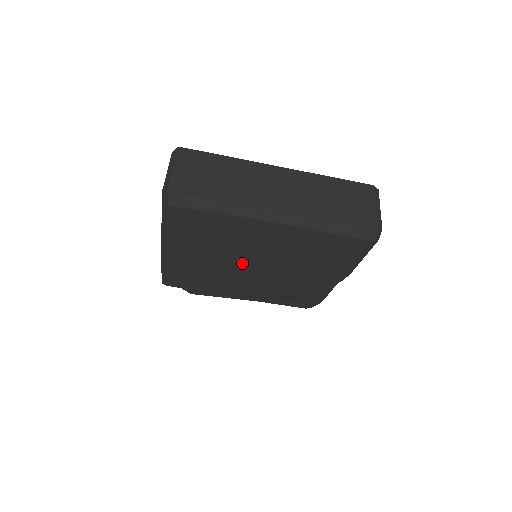
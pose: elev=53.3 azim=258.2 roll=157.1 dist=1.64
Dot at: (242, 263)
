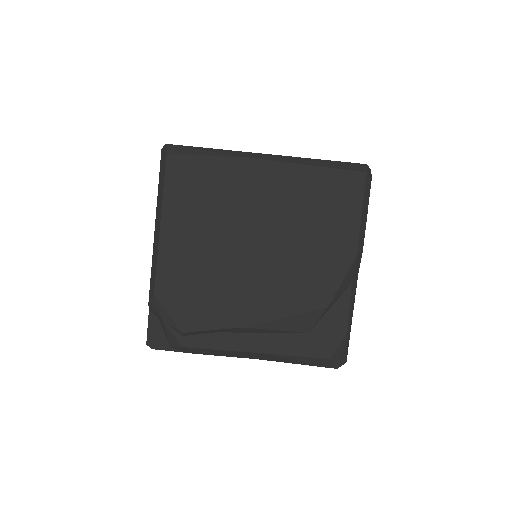
Dot at: (241, 244)
